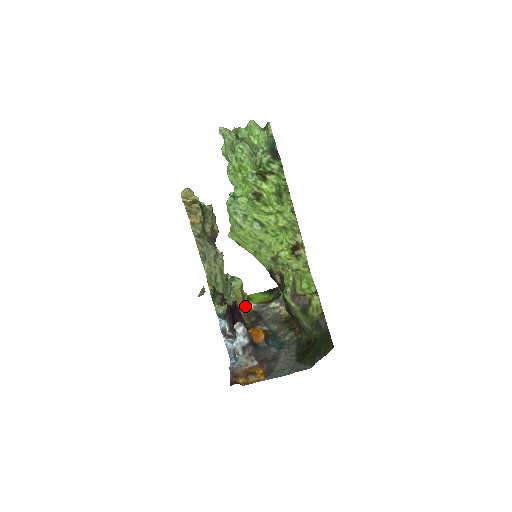
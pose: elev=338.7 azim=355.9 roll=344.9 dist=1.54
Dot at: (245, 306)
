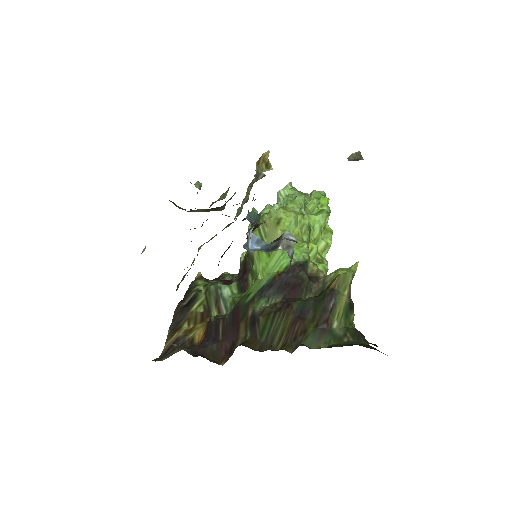
Dot at: occluded
